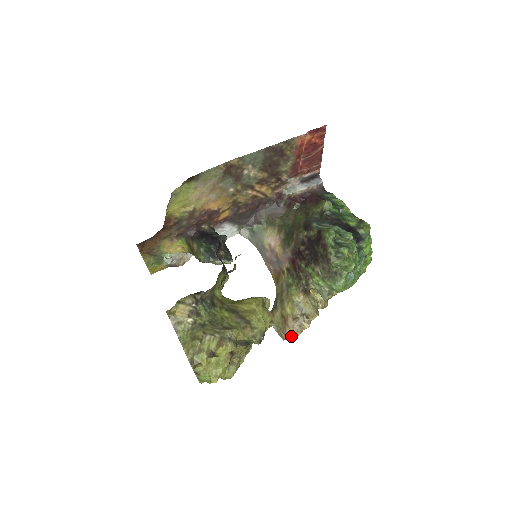
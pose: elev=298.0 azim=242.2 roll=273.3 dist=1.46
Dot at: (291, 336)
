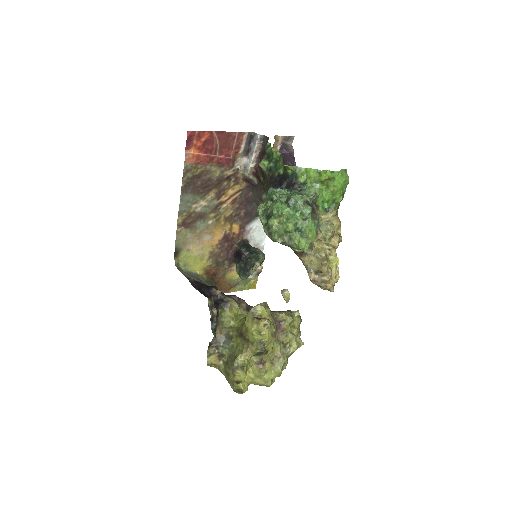
Dot at: (330, 290)
